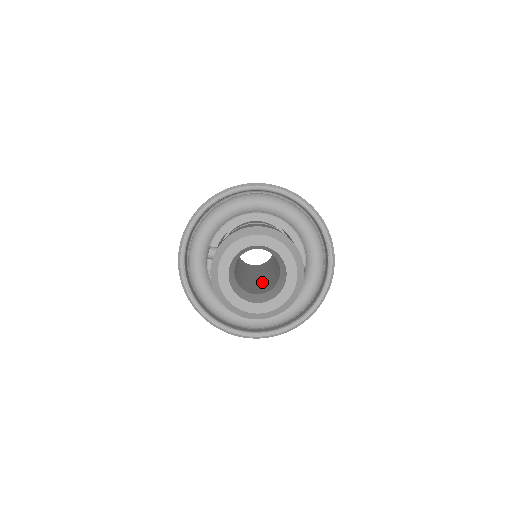
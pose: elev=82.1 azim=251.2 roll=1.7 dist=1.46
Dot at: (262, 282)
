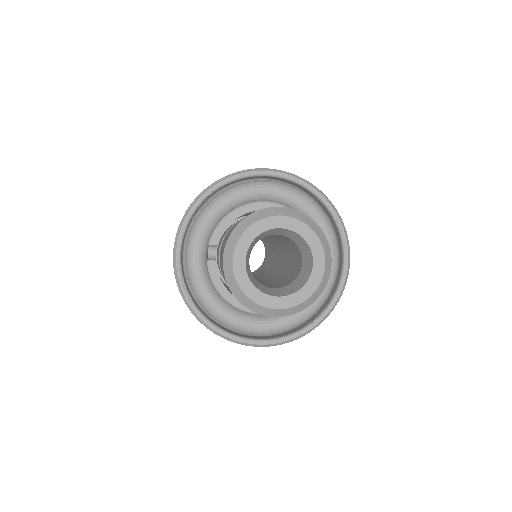
Dot at: (274, 279)
